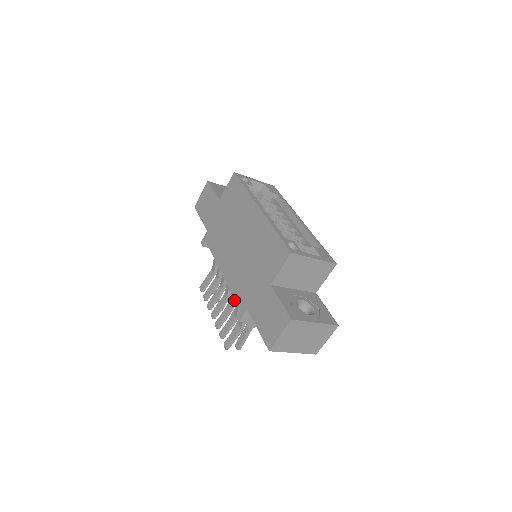
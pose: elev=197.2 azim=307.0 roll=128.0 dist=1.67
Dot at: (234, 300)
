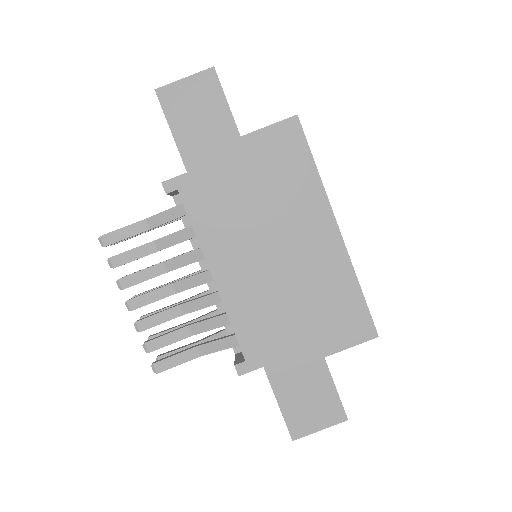
Dot at: (198, 309)
